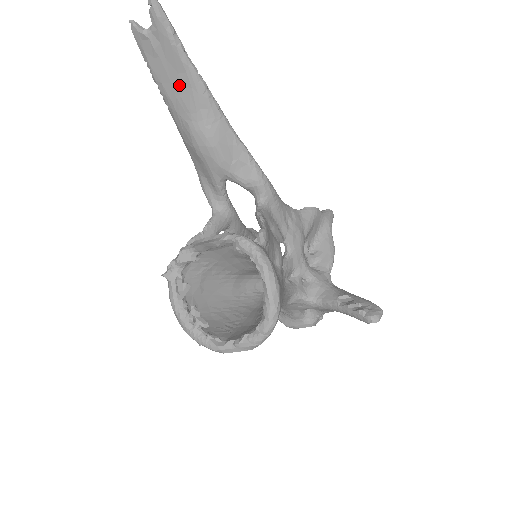
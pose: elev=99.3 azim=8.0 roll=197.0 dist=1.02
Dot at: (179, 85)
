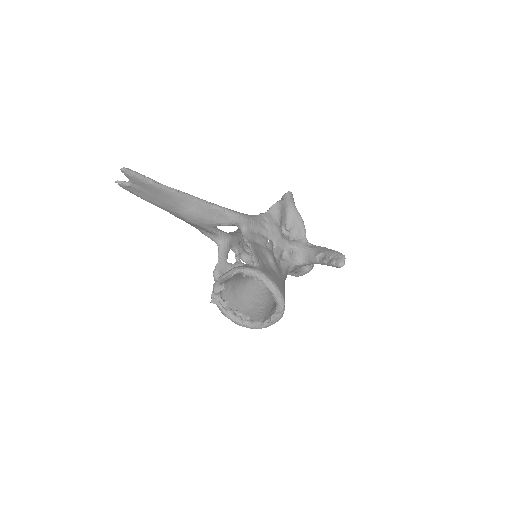
Dot at: (162, 198)
